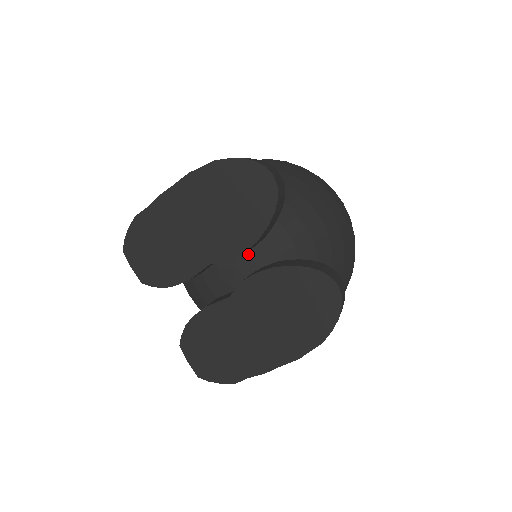
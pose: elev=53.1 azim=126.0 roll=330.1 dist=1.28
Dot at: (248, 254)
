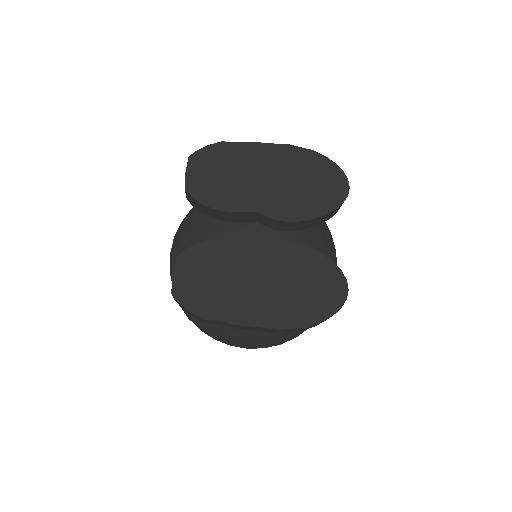
Dot at: (277, 235)
